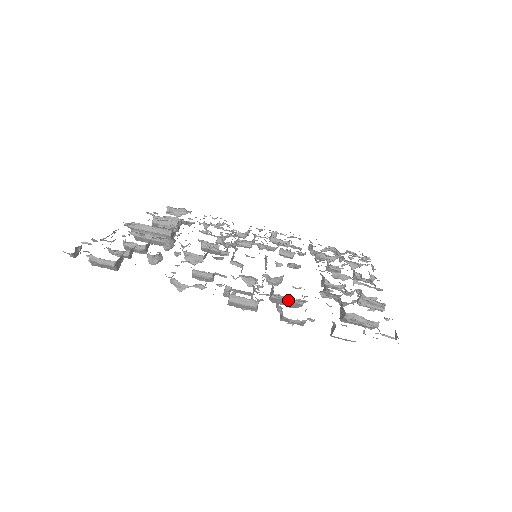
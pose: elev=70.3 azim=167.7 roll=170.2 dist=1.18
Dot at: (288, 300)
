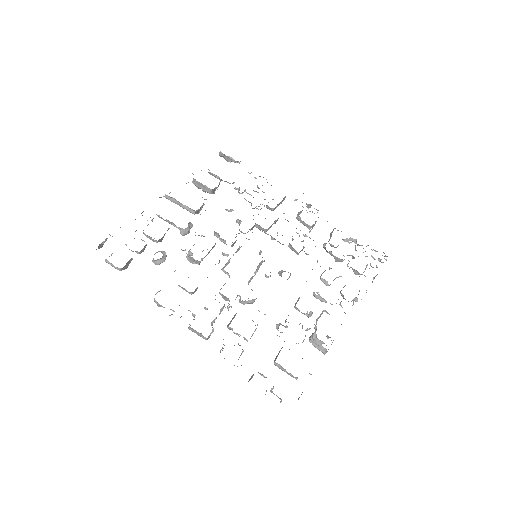
Dot at: occluded
